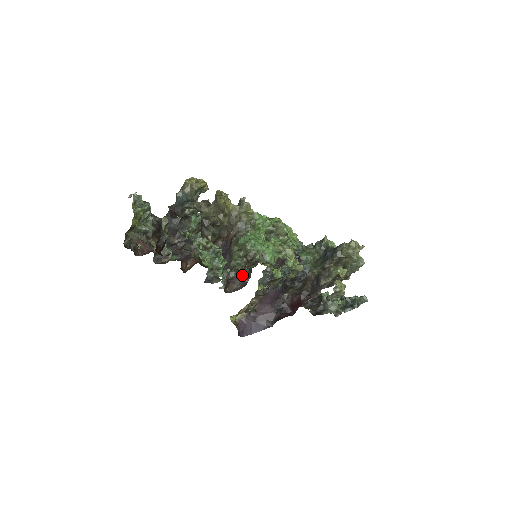
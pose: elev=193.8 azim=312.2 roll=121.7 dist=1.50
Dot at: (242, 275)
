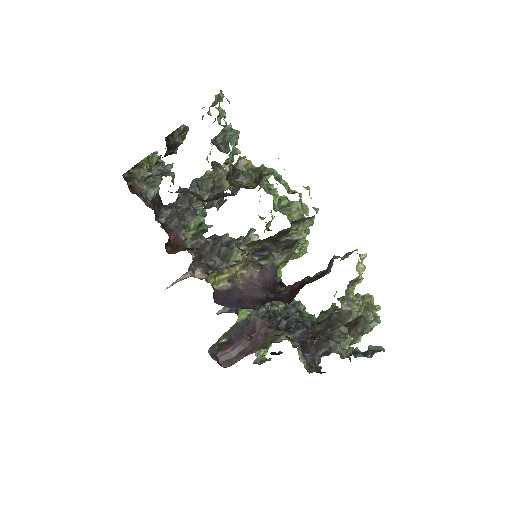
Dot at: (249, 186)
